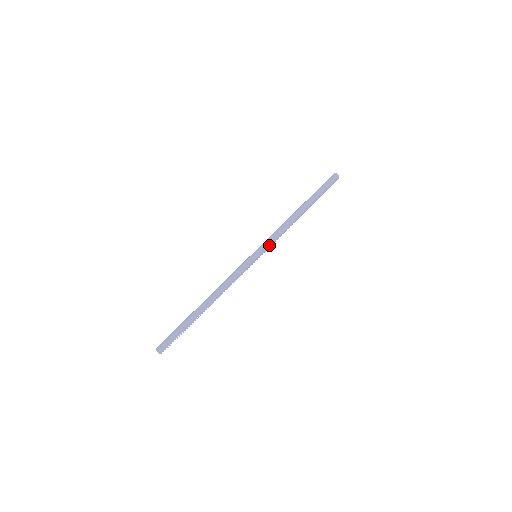
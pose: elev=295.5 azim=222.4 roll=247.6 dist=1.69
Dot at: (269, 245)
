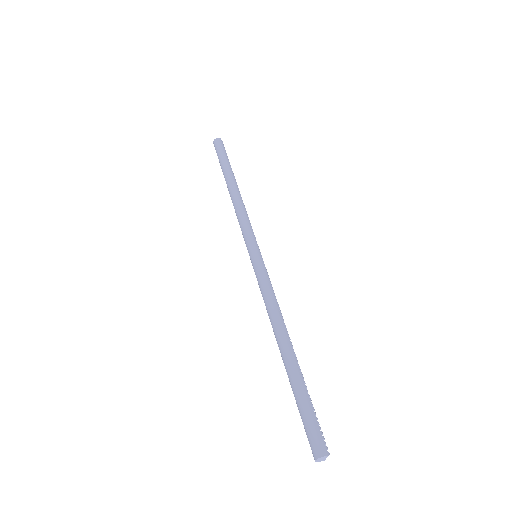
Dot at: (252, 234)
